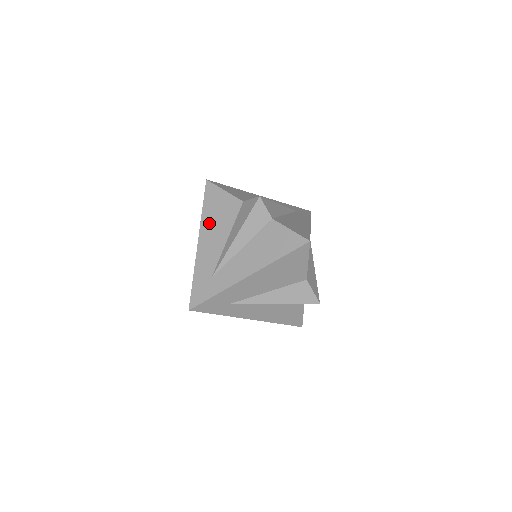
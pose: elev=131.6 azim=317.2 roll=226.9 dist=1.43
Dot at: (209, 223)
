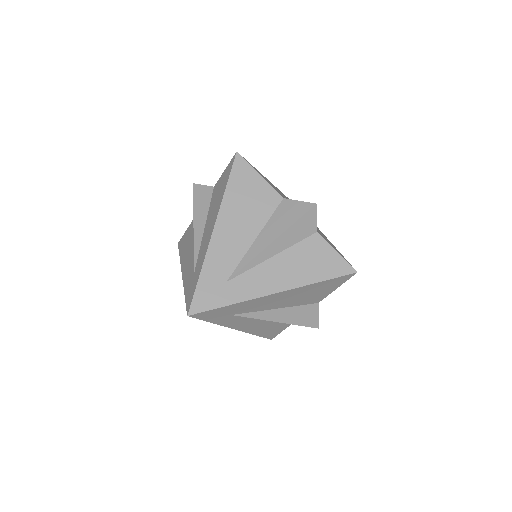
Dot at: (184, 254)
